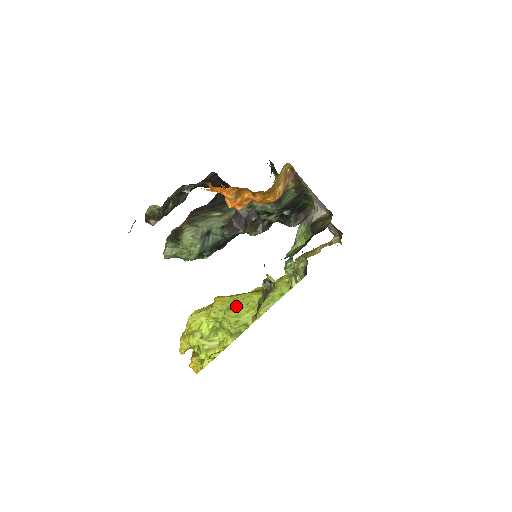
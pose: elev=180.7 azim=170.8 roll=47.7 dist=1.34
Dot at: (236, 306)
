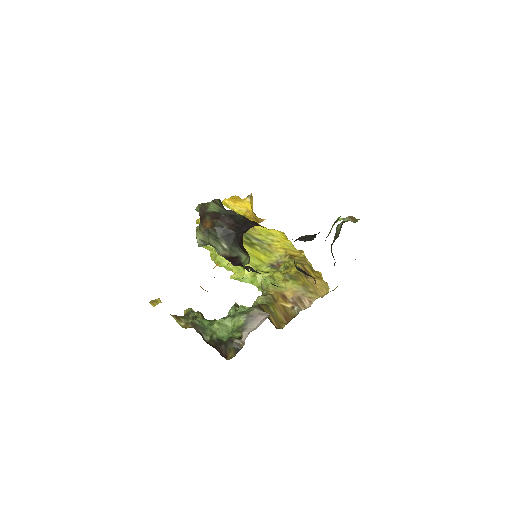
Dot at: occluded
